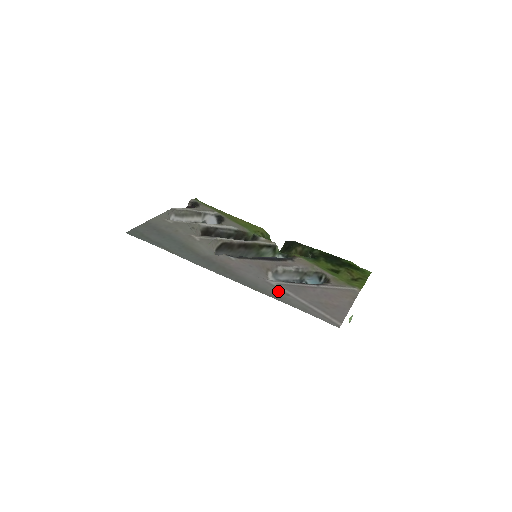
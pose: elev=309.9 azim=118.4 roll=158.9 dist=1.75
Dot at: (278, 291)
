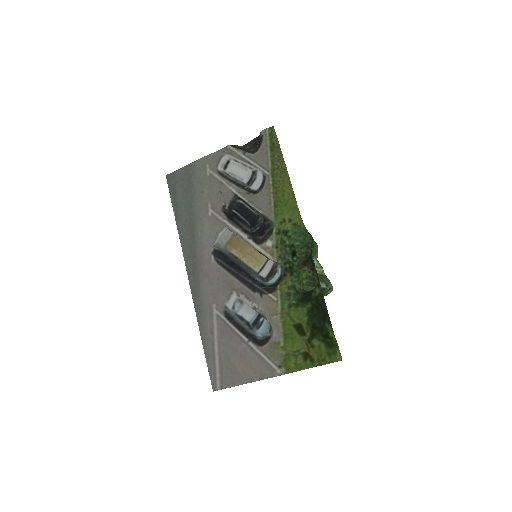
Dot at: (209, 323)
